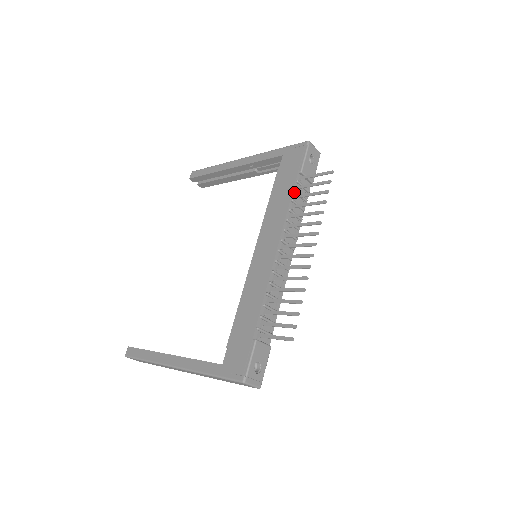
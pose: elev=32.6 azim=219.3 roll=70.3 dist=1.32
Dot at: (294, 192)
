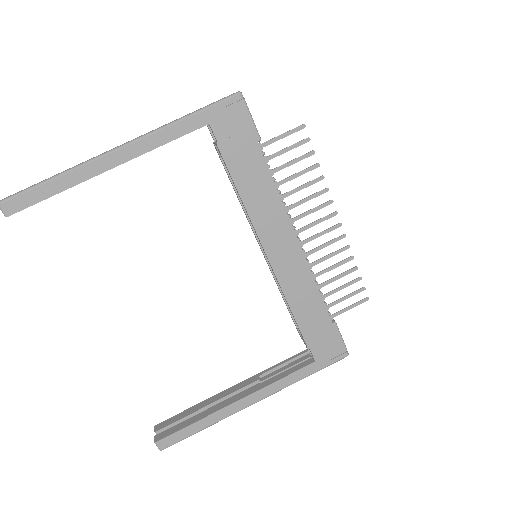
Dot at: (268, 169)
